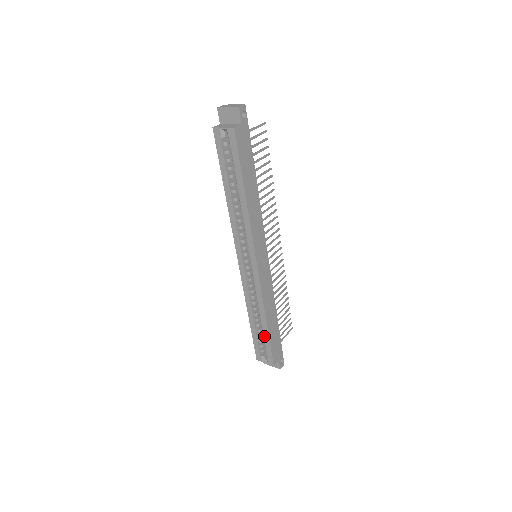
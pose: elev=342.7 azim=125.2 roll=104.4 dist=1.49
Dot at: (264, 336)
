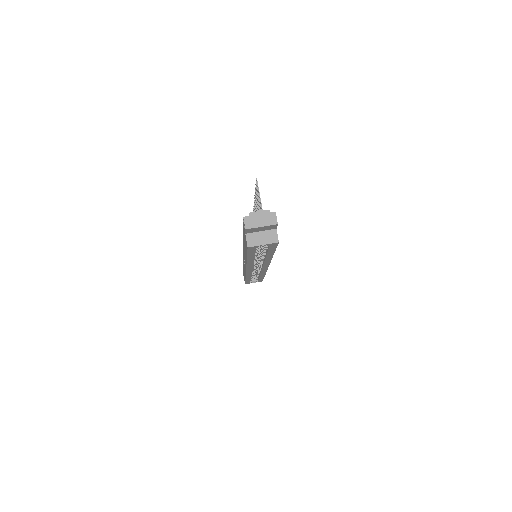
Dot at: occluded
